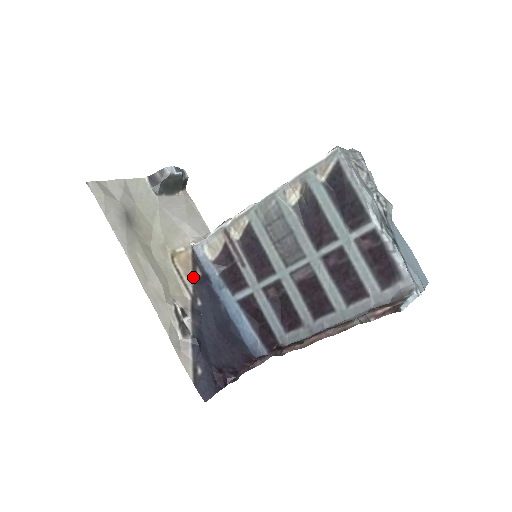
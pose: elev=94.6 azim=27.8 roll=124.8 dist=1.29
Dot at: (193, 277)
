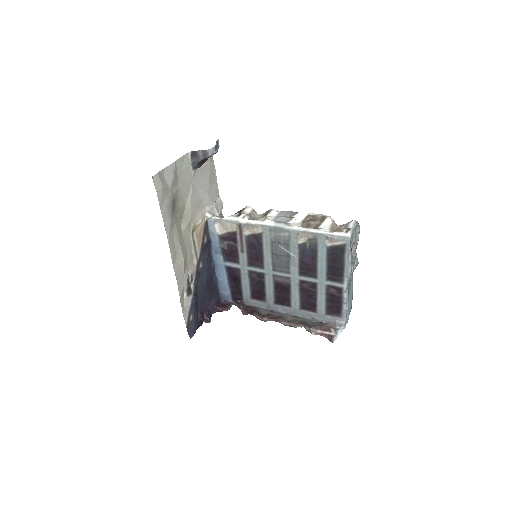
Dot at: (202, 245)
